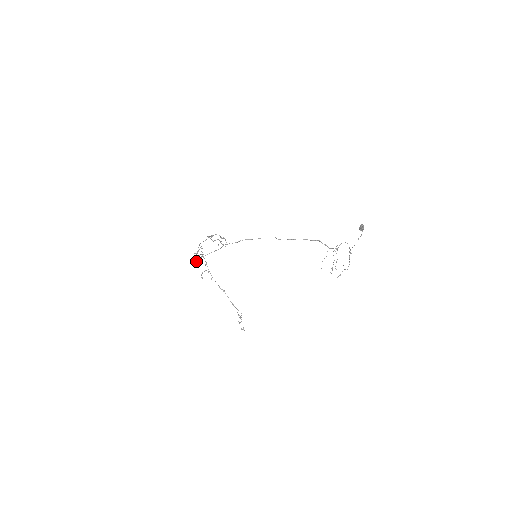
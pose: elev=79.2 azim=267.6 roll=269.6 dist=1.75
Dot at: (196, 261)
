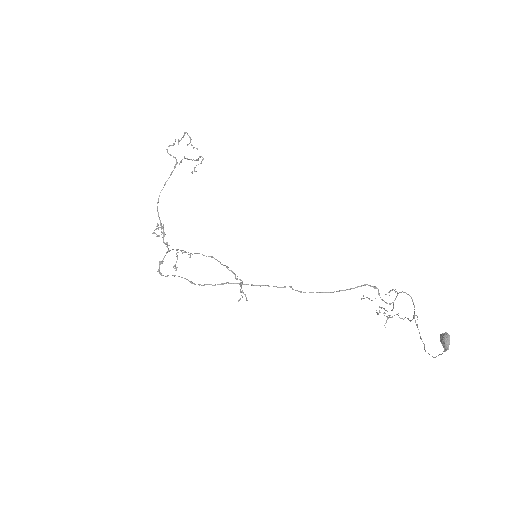
Dot at: (160, 263)
